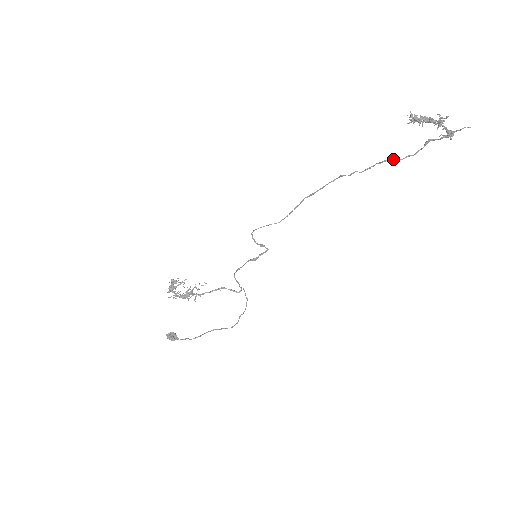
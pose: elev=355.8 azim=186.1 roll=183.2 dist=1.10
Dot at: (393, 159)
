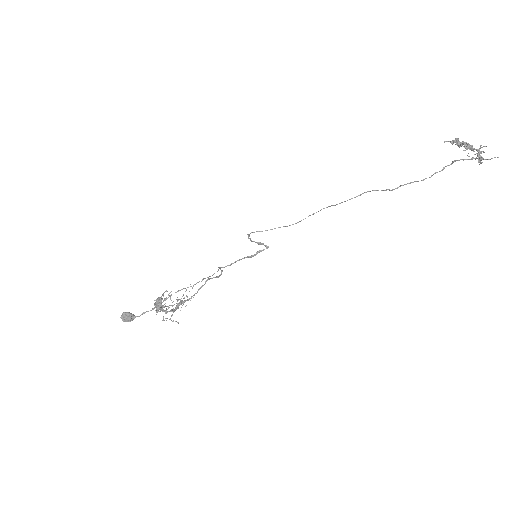
Dot at: occluded
